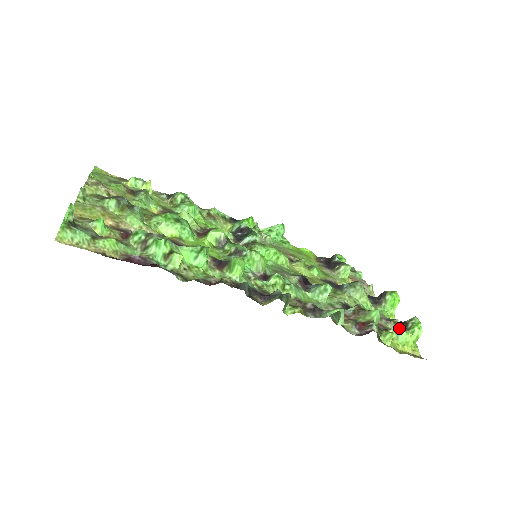
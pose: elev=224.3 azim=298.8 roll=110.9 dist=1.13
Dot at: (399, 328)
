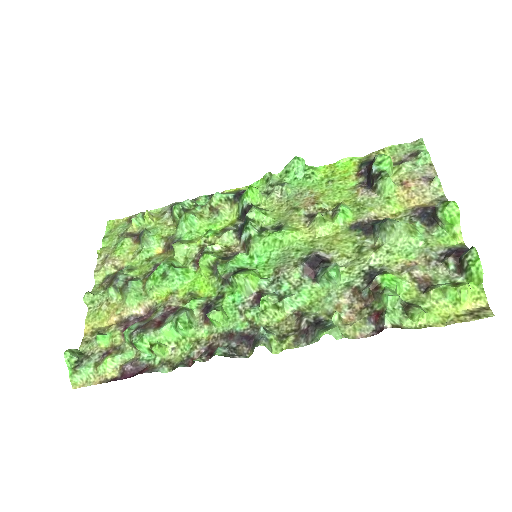
Dot at: (454, 270)
